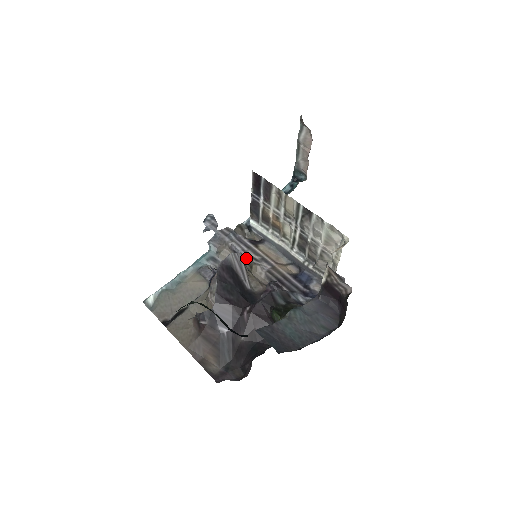
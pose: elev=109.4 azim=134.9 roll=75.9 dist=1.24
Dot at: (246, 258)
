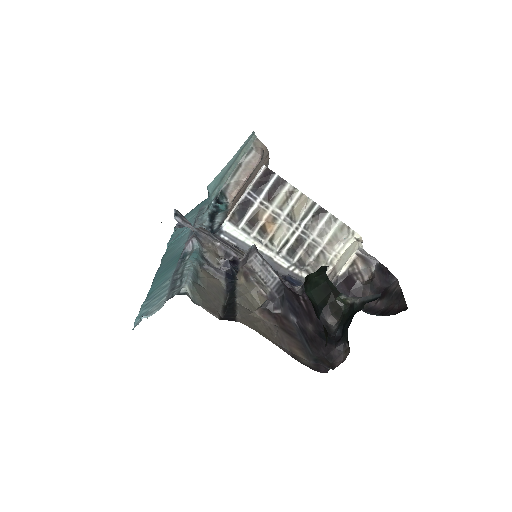
Dot at: (242, 259)
